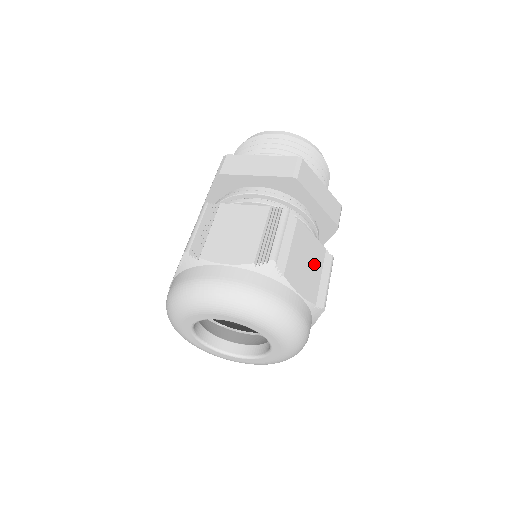
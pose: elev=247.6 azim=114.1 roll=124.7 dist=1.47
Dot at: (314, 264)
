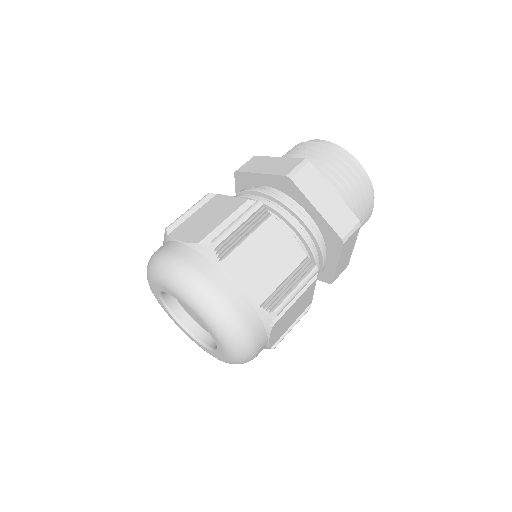
Dot at: (278, 265)
